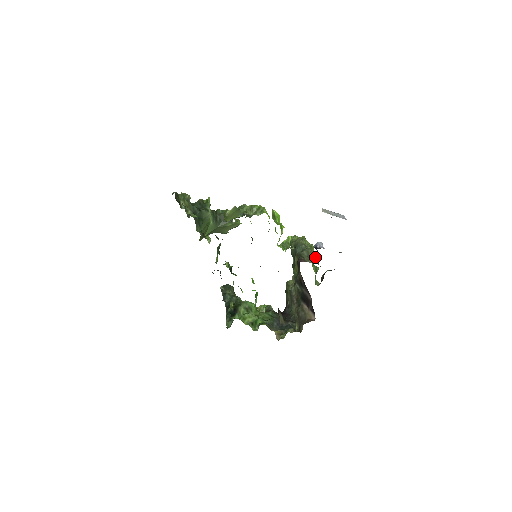
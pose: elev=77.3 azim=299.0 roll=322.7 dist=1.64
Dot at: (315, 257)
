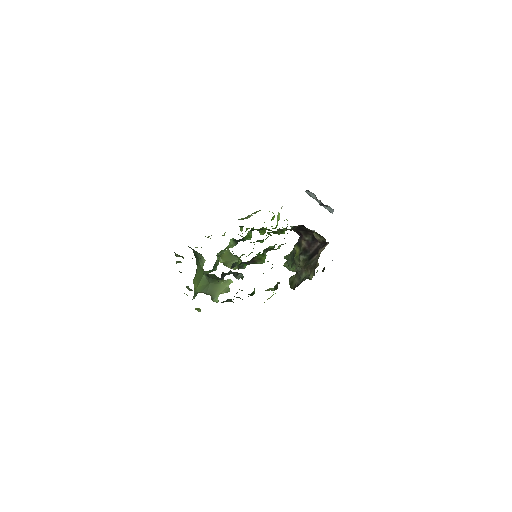
Dot at: occluded
